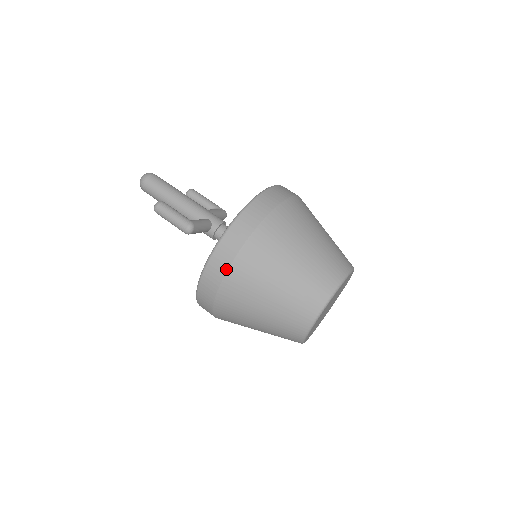
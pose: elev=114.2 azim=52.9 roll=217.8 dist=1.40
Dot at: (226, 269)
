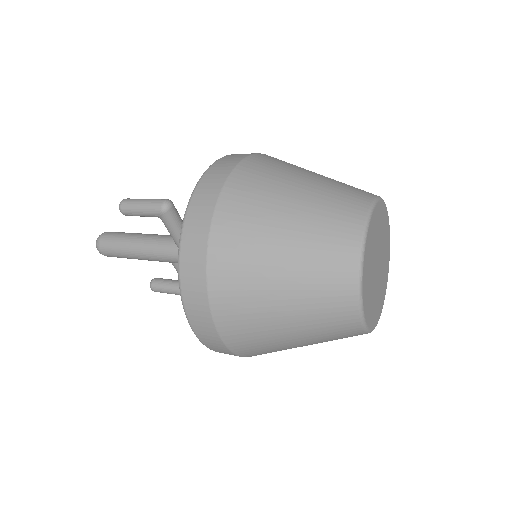
Dot at: (225, 177)
